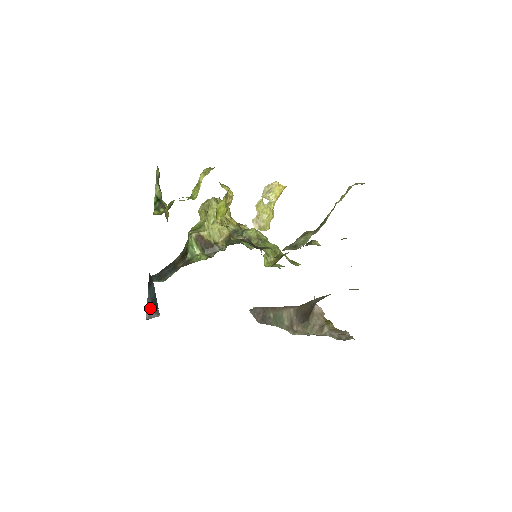
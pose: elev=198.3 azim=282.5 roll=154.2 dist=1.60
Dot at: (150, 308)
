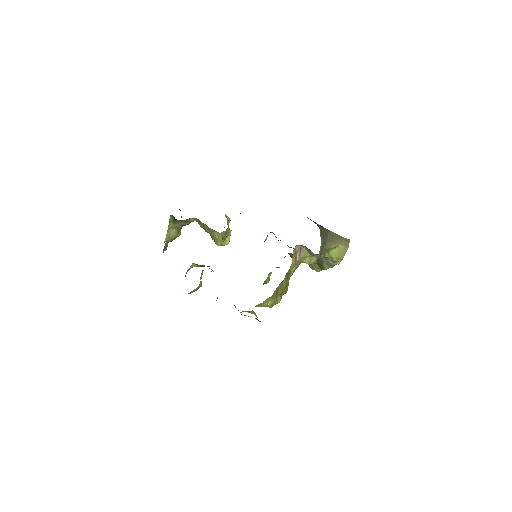
Dot at: occluded
